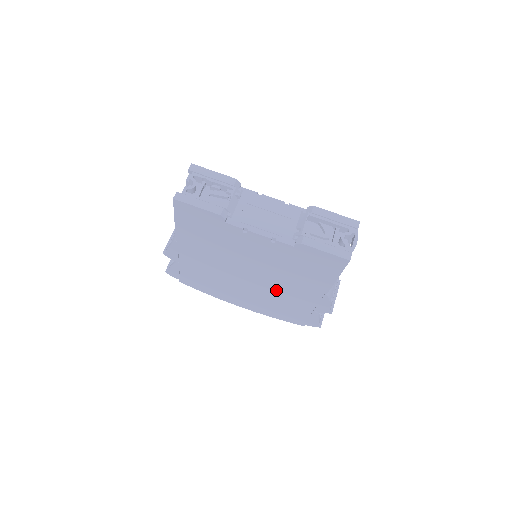
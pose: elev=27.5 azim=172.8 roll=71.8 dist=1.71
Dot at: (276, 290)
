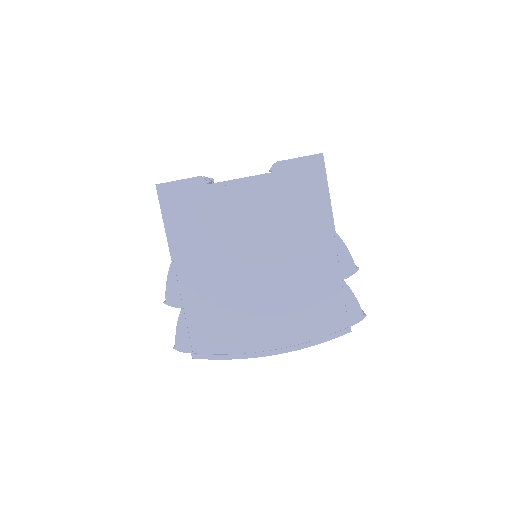
Dot at: (291, 272)
